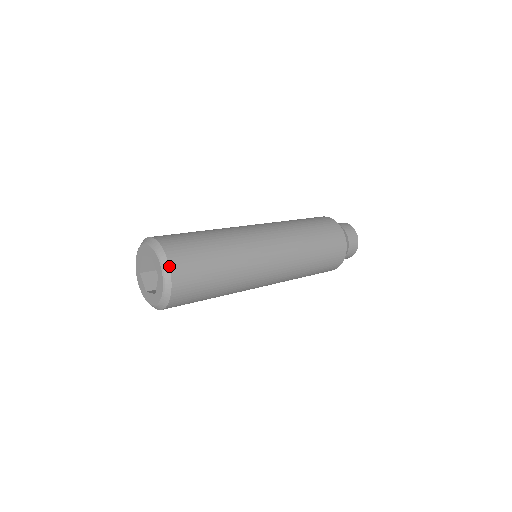
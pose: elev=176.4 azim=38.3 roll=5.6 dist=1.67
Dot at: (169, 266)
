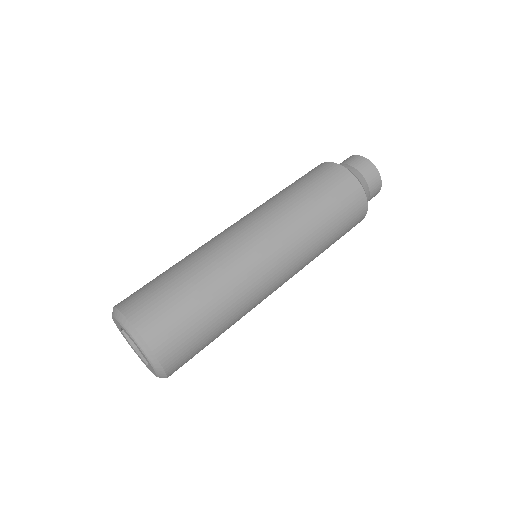
Dot at: (161, 365)
